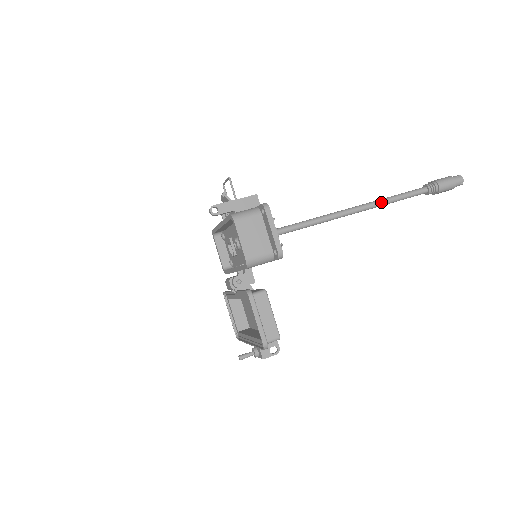
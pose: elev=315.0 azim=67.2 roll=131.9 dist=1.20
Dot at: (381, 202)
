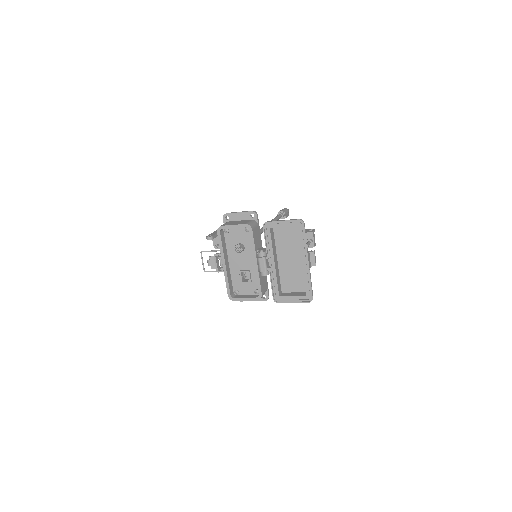
Dot at: occluded
